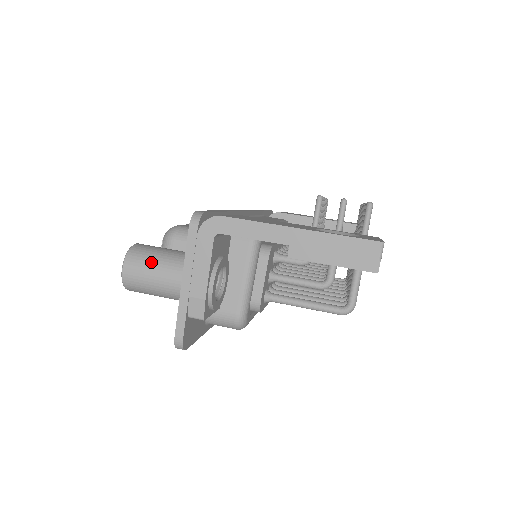
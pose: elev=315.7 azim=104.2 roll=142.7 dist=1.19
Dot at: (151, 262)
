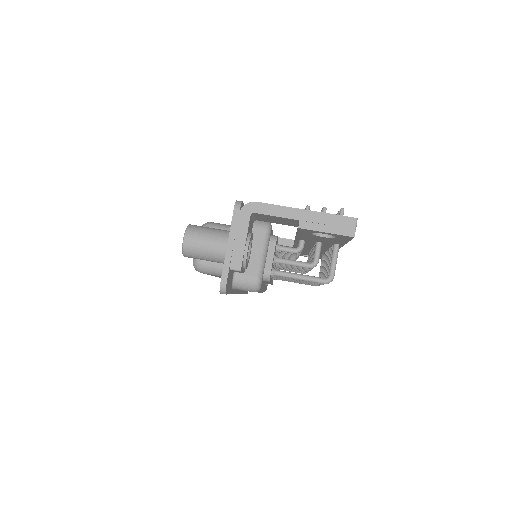
Dot at: (204, 233)
